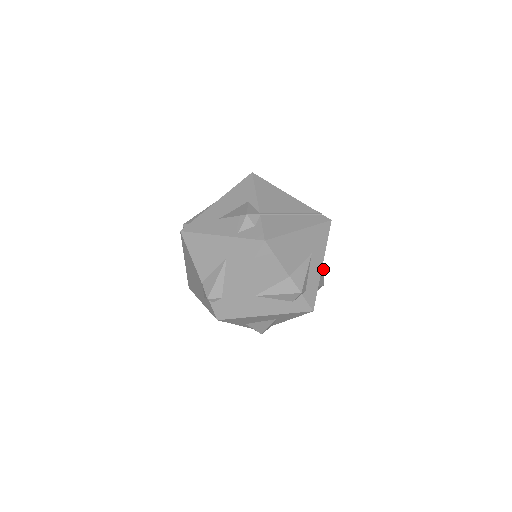
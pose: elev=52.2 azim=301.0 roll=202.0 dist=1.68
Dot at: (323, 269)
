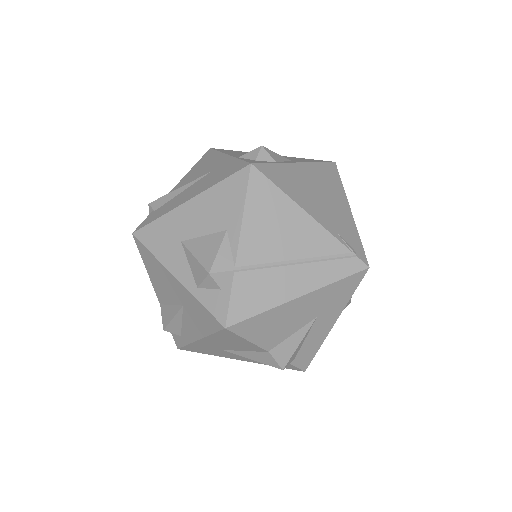
Dot at: occluded
